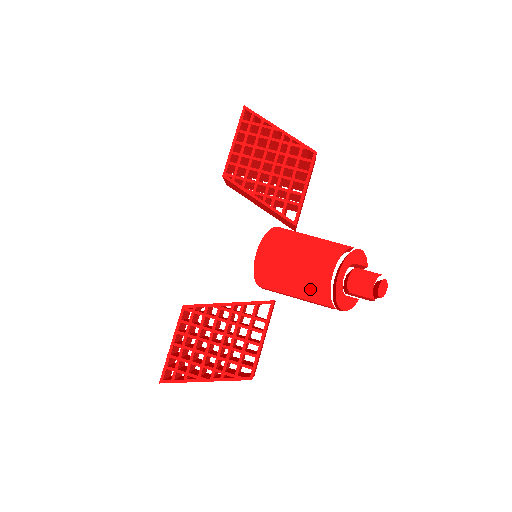
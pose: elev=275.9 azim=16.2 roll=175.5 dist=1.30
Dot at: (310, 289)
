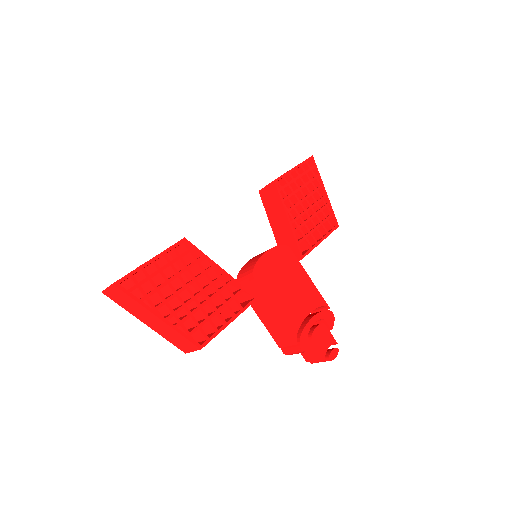
Dot at: (288, 312)
